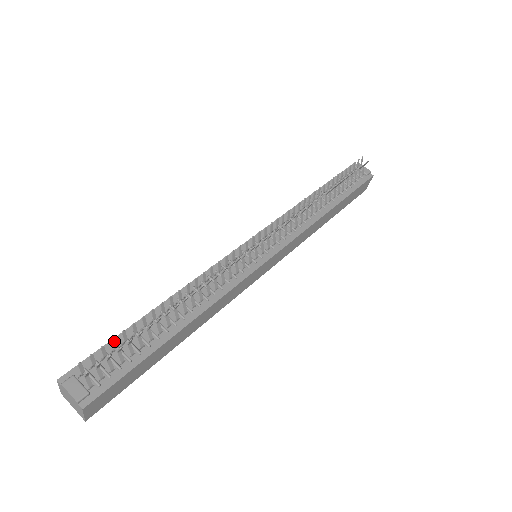
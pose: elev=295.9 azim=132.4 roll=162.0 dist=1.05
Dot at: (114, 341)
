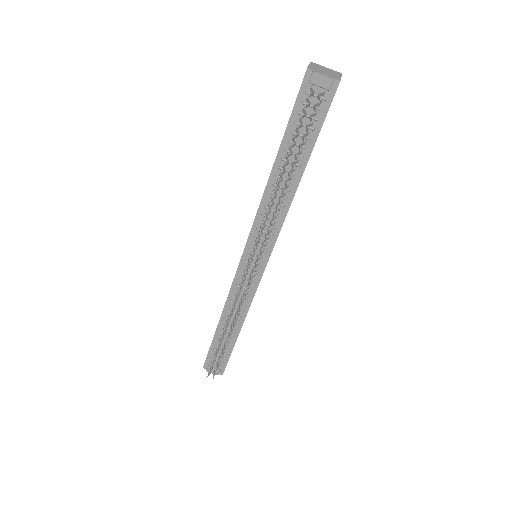
Dot at: occluded
